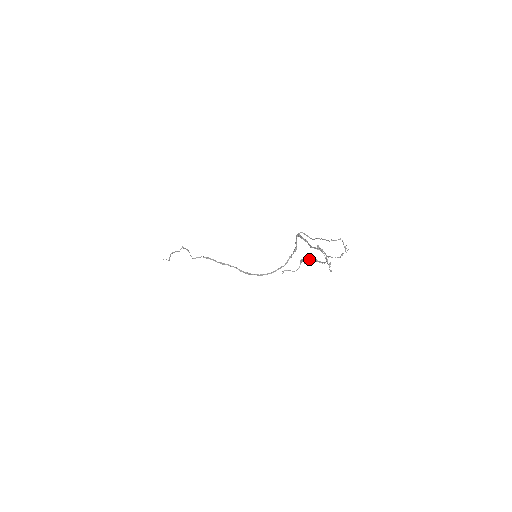
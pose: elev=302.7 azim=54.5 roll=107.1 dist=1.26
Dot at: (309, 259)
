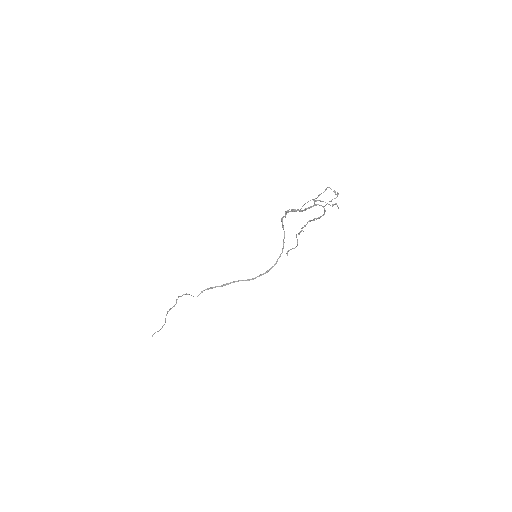
Dot at: occluded
